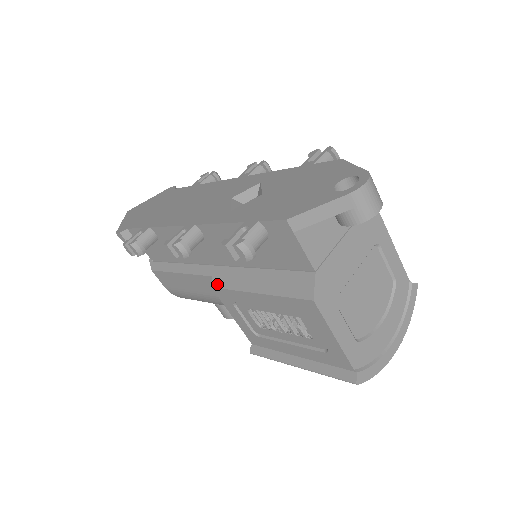
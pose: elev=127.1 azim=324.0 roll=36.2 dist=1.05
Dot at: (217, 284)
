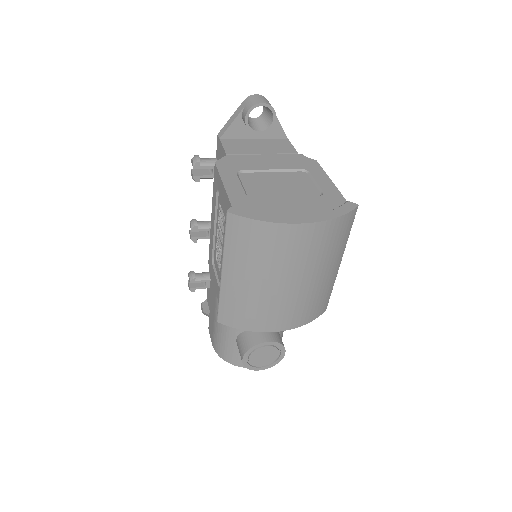
Dot at: occluded
